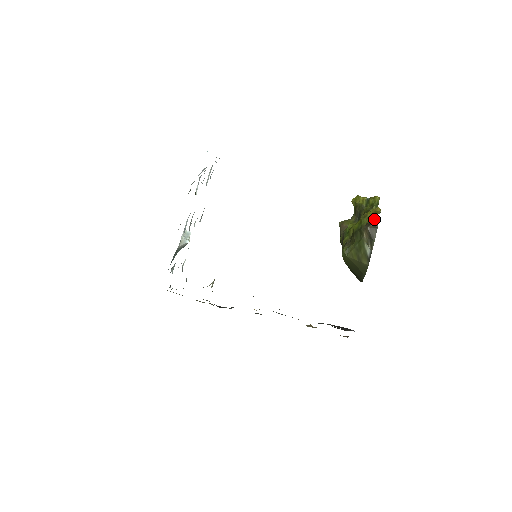
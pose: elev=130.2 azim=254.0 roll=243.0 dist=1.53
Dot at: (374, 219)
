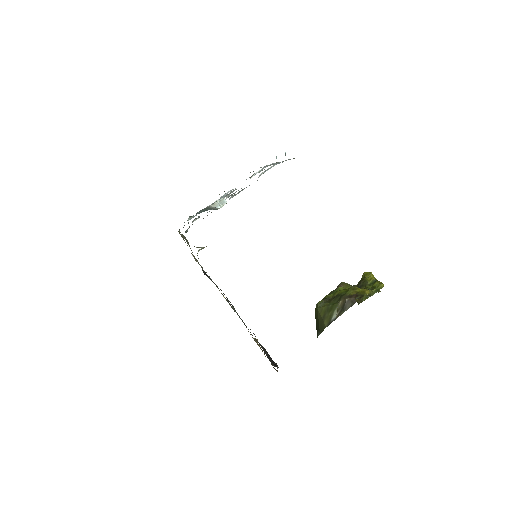
Dot at: (357, 296)
